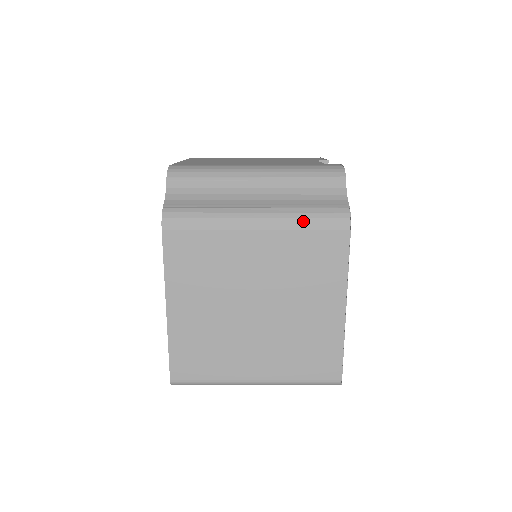
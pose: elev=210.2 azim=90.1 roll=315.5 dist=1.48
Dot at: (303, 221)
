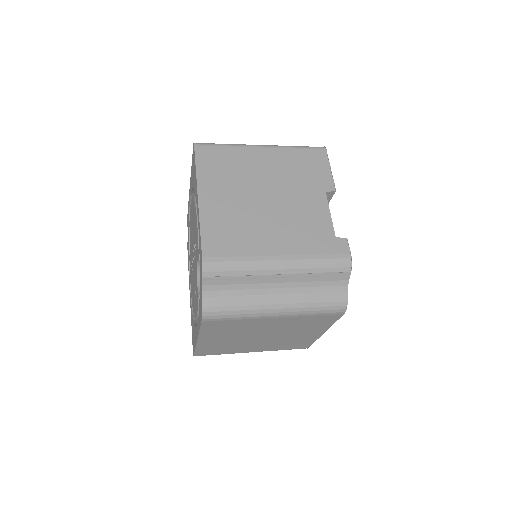
Dot at: (311, 312)
